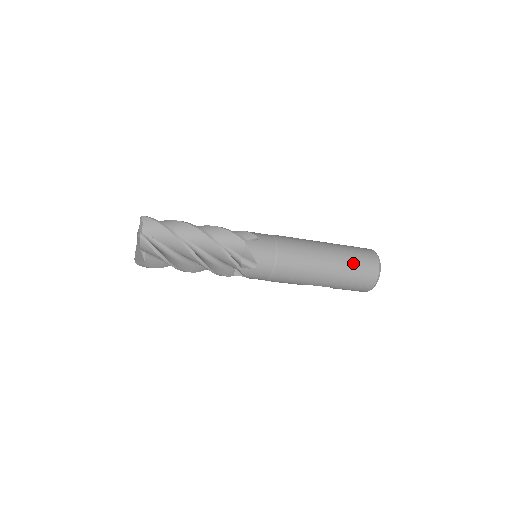
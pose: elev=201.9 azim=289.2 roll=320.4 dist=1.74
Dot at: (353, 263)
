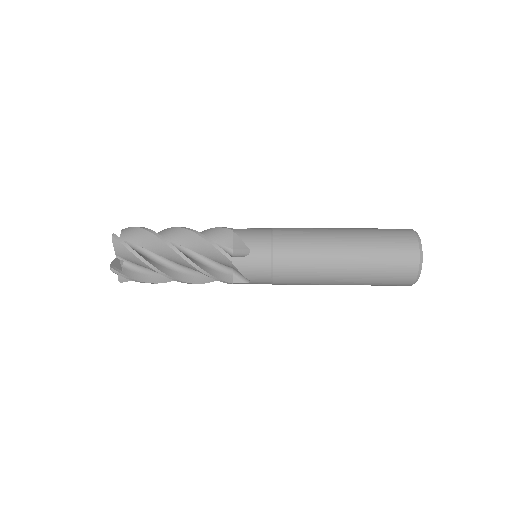
Dot at: (379, 271)
